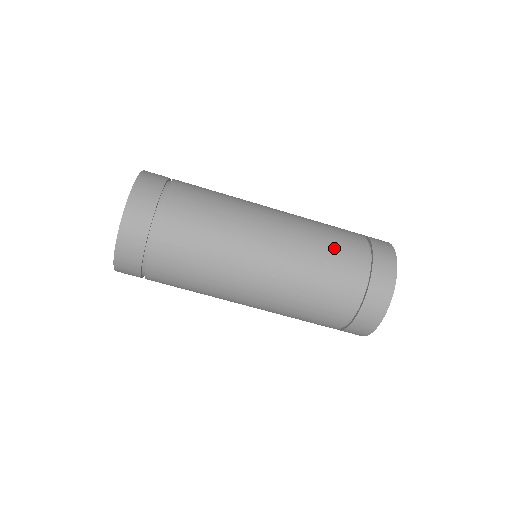
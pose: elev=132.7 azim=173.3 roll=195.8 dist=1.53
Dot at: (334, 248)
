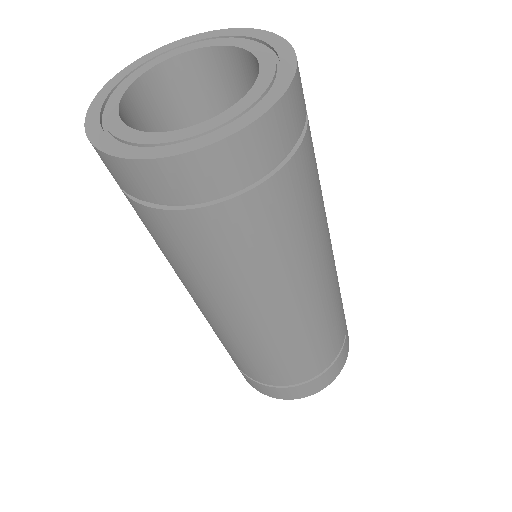
Dot at: occluded
